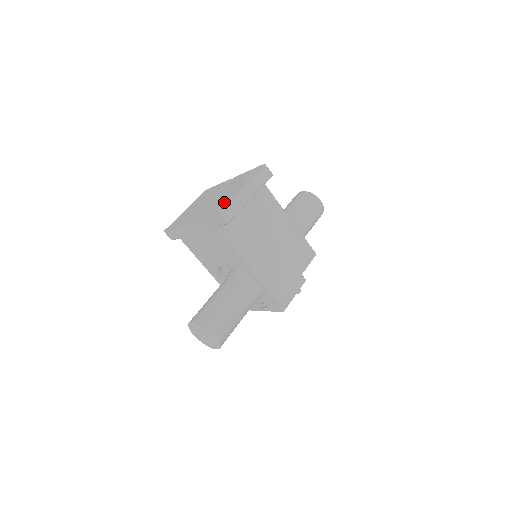
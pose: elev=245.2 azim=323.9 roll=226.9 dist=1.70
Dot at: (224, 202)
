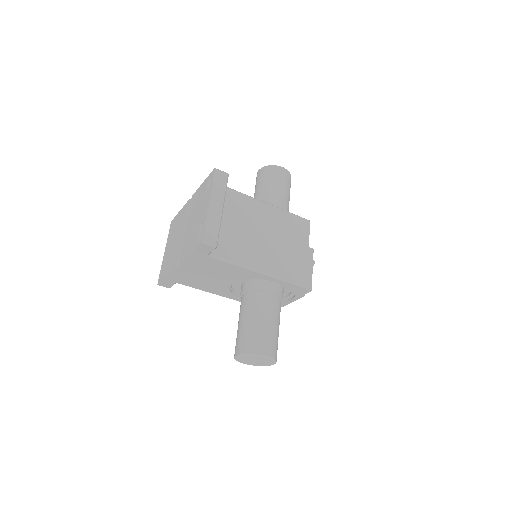
Dot at: (200, 229)
